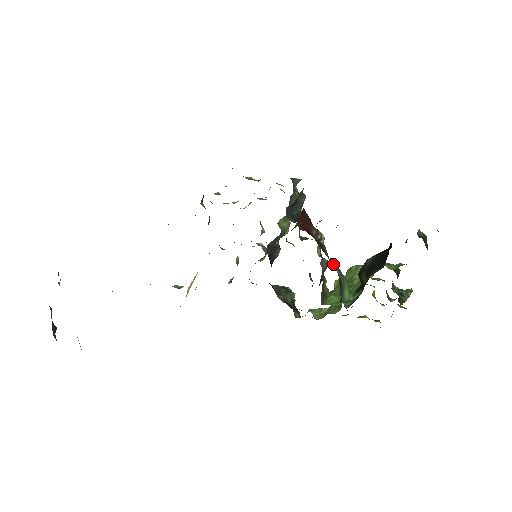
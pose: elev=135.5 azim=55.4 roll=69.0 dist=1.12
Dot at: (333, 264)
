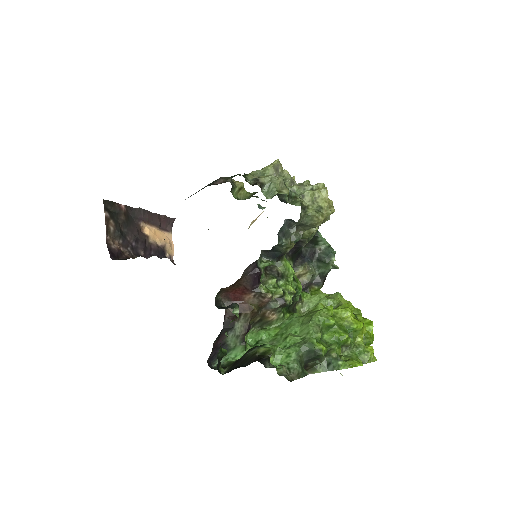
Dot at: (230, 334)
